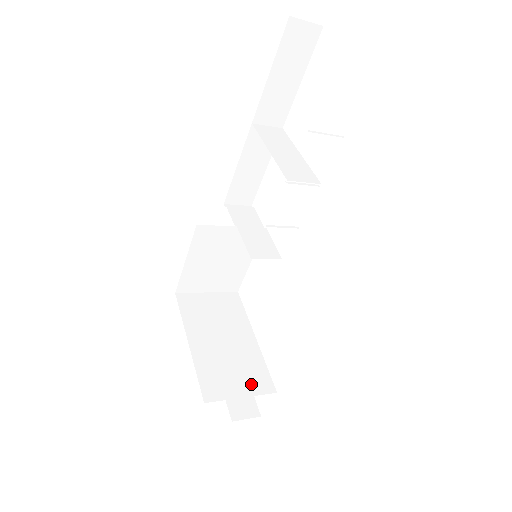
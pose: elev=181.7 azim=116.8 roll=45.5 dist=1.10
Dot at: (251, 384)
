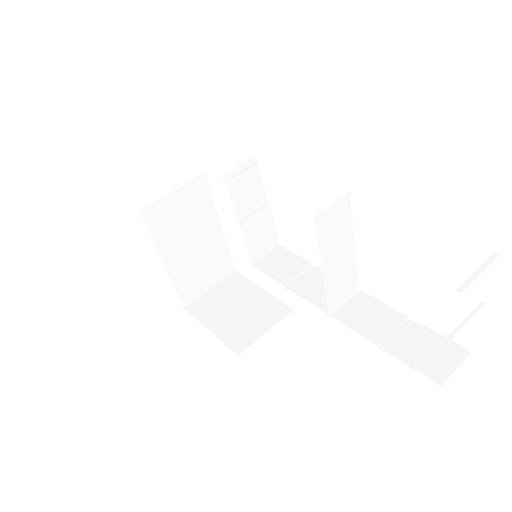
Dot at: (217, 274)
